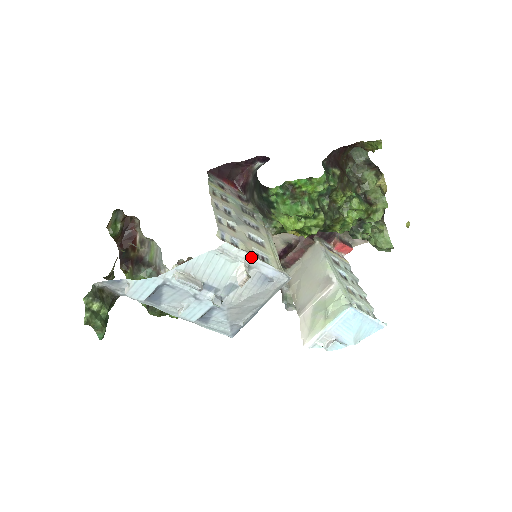
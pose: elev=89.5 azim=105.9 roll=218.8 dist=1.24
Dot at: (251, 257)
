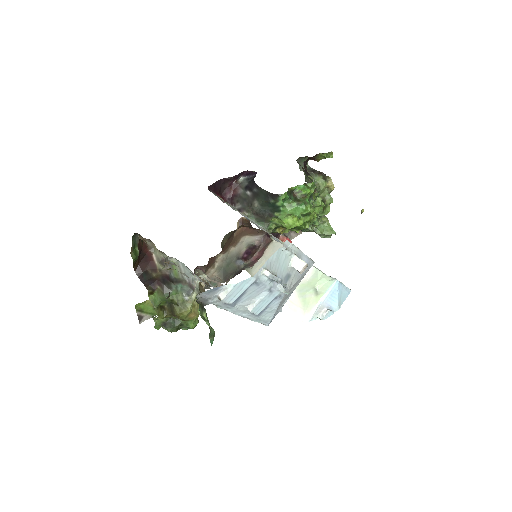
Dot at: (298, 249)
